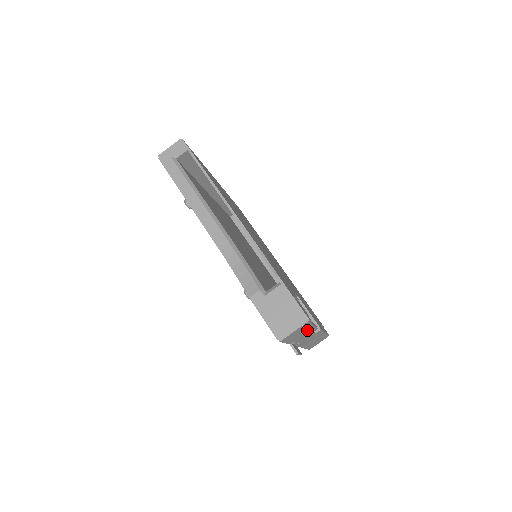
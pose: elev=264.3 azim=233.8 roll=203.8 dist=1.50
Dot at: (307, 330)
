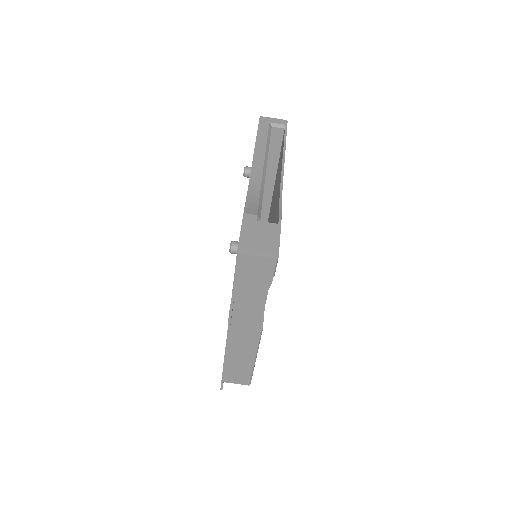
Dot at: (260, 292)
